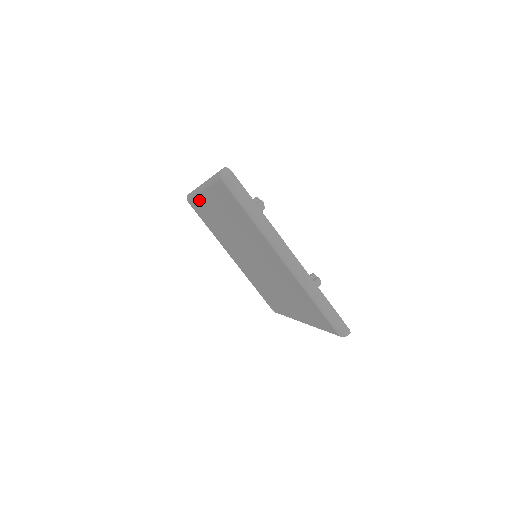
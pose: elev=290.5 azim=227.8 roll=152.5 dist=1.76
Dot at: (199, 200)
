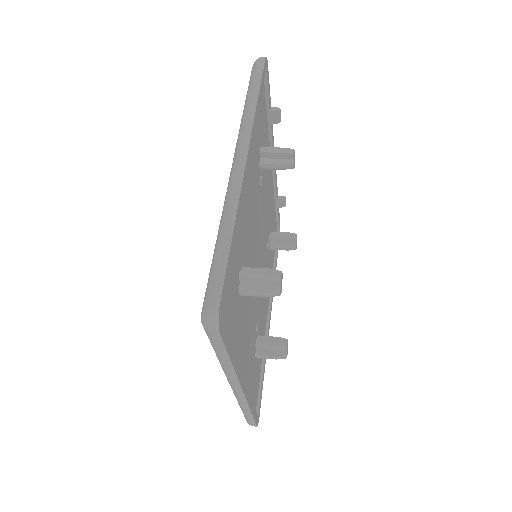
Dot at: occluded
